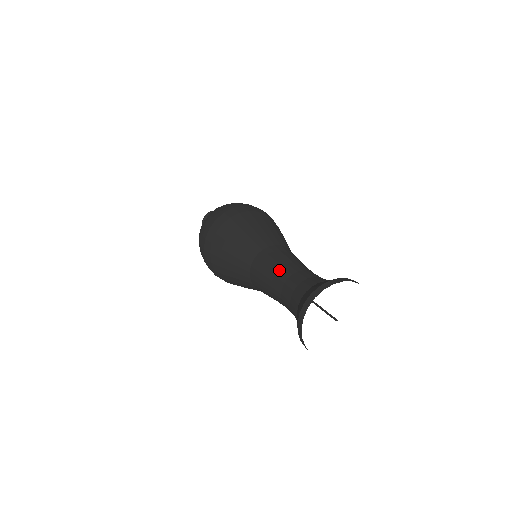
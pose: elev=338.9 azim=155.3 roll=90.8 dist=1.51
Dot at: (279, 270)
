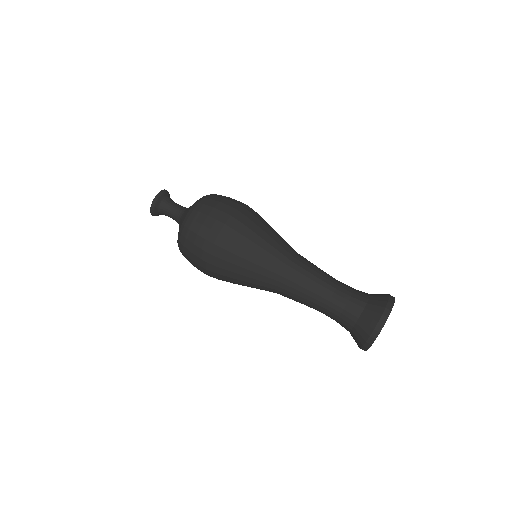
Dot at: (313, 297)
